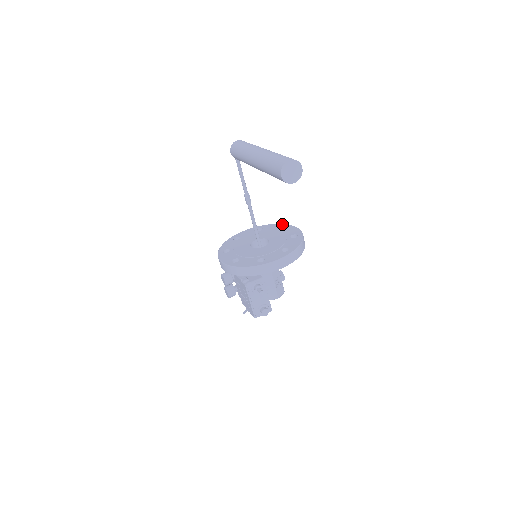
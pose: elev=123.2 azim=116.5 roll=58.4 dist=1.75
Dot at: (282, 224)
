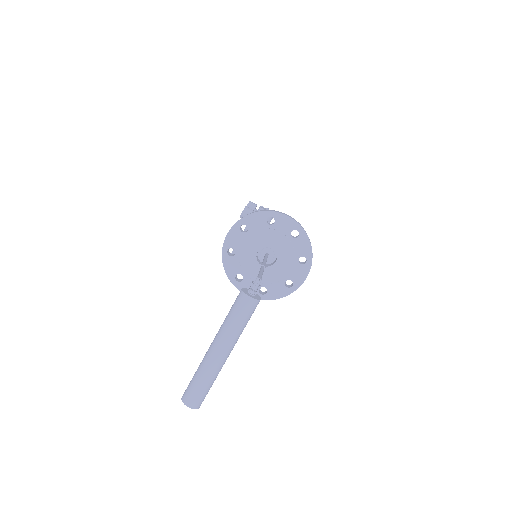
Dot at: (311, 255)
